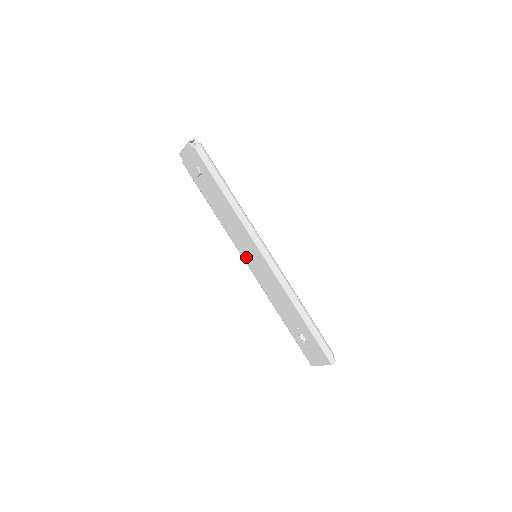
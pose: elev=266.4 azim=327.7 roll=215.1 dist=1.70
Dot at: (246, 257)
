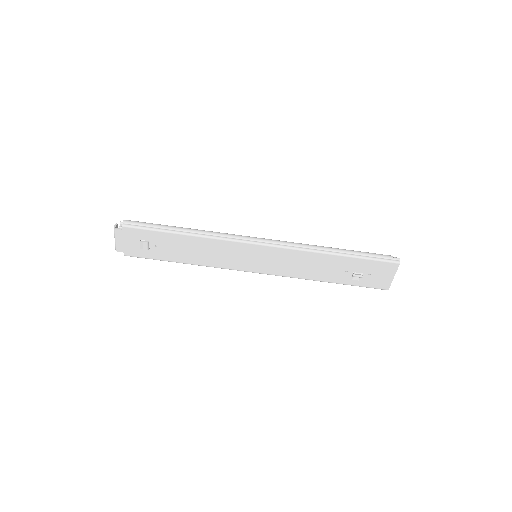
Dot at: (250, 267)
